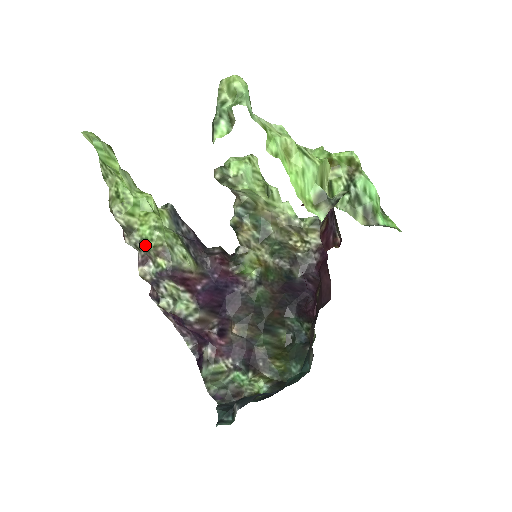
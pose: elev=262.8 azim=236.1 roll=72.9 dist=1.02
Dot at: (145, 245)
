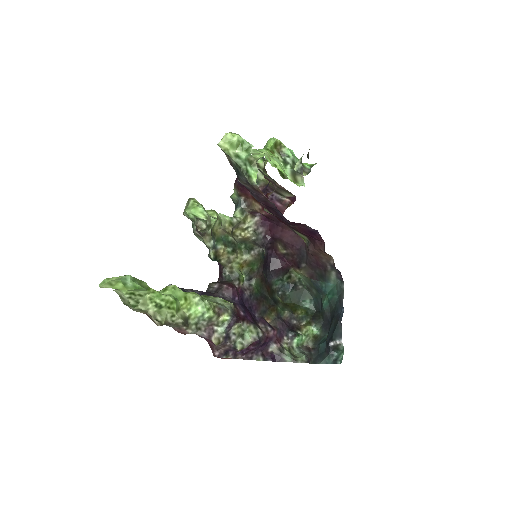
Dot at: (206, 318)
